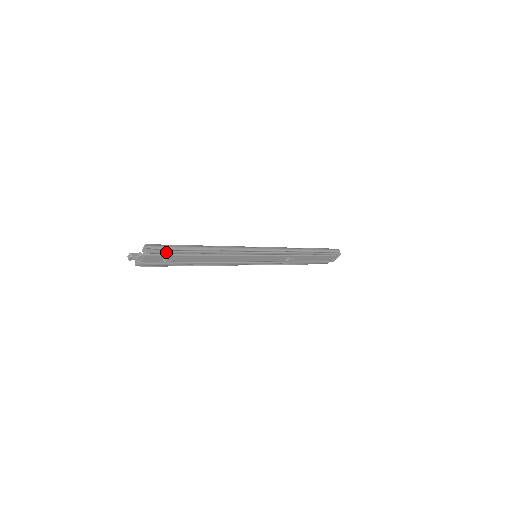
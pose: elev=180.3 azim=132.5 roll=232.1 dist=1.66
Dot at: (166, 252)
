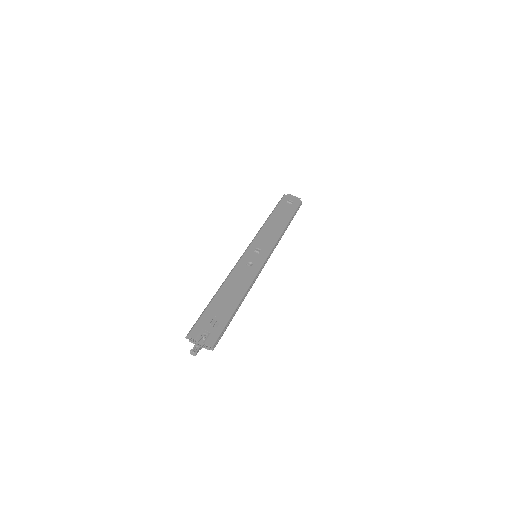
Dot at: occluded
